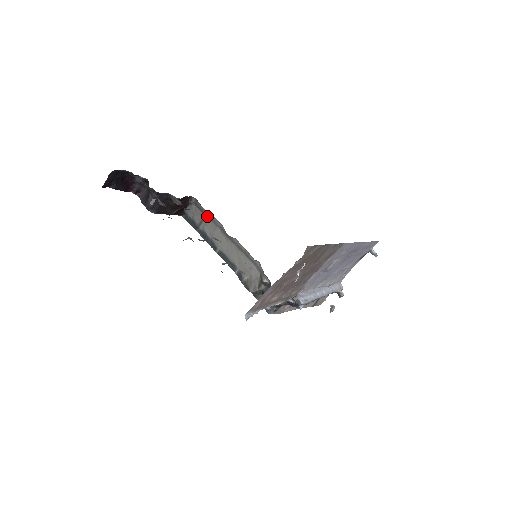
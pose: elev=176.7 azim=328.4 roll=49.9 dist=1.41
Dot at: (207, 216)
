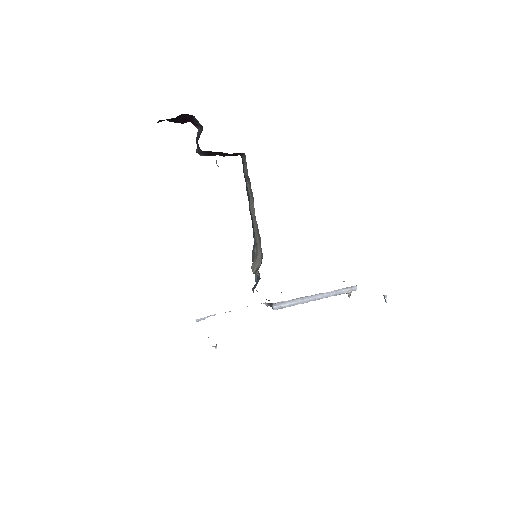
Dot at: (249, 180)
